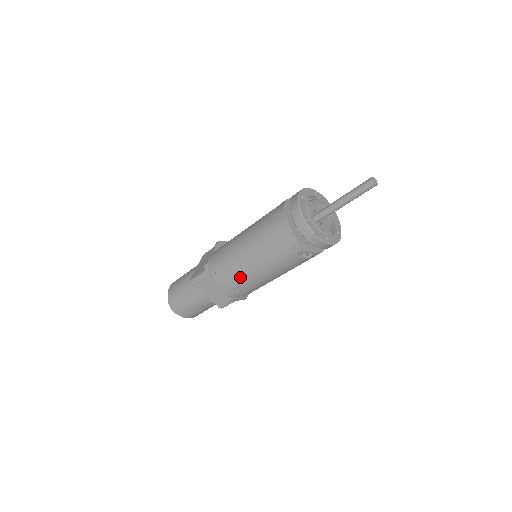
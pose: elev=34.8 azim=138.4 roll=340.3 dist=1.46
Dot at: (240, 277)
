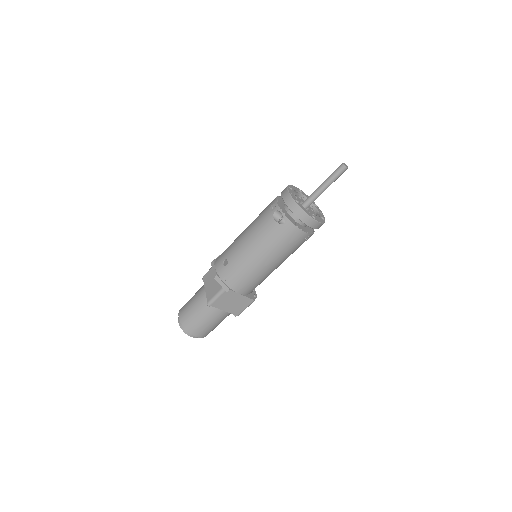
Dot at: (232, 248)
